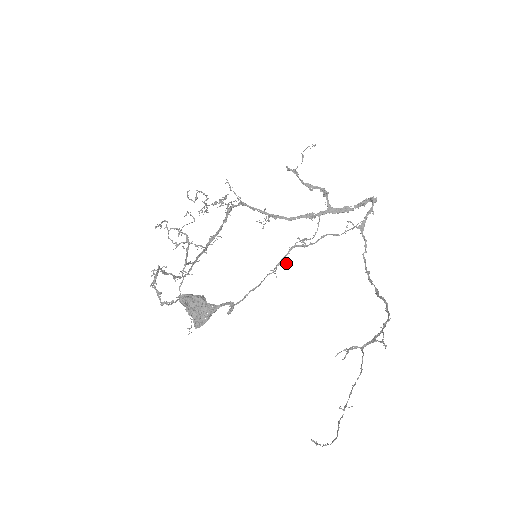
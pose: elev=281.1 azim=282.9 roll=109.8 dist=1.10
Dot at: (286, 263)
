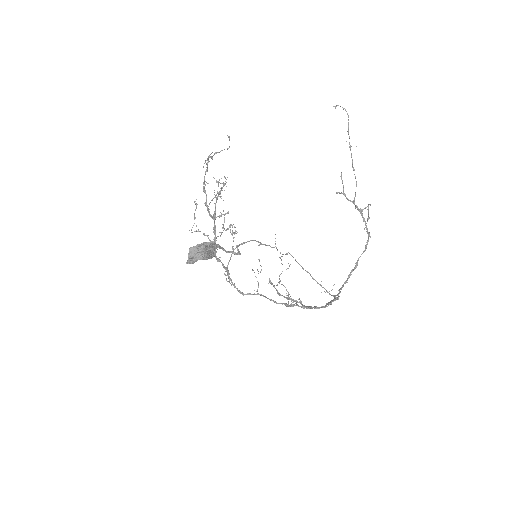
Dot at: occluded
